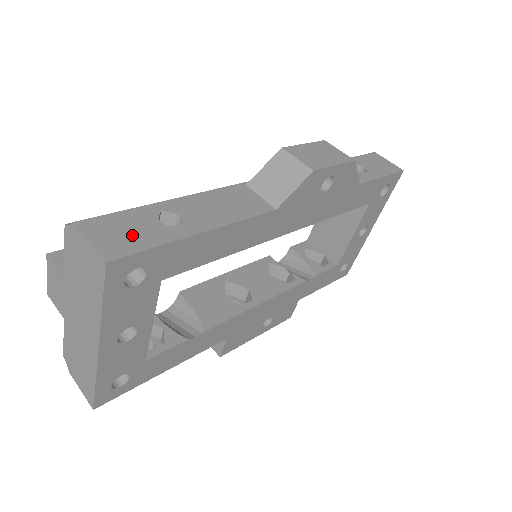
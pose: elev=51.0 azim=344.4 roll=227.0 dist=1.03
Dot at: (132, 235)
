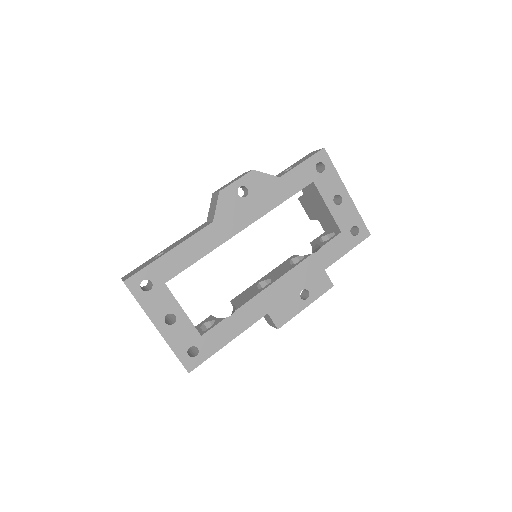
Dot at: (139, 269)
